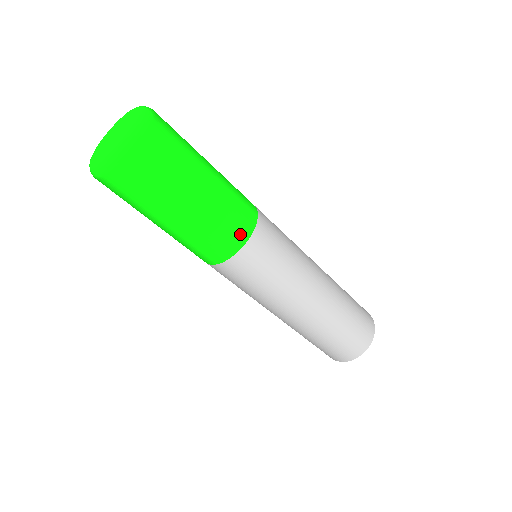
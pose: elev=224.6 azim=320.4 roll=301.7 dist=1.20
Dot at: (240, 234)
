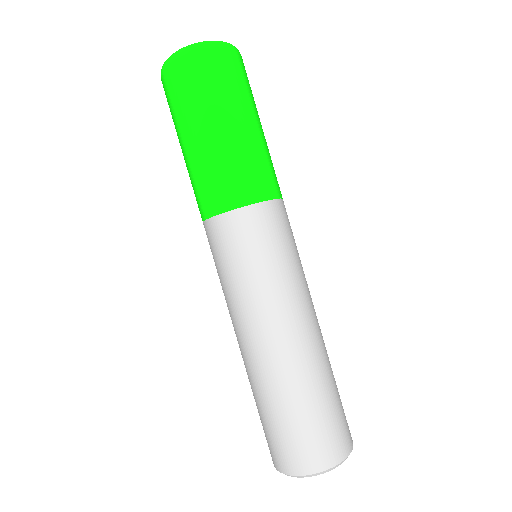
Dot at: (230, 197)
